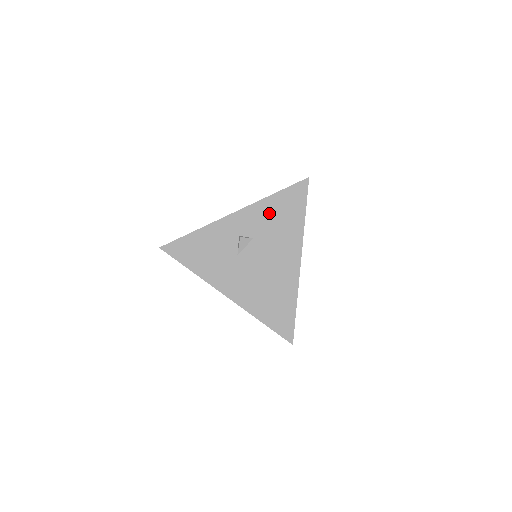
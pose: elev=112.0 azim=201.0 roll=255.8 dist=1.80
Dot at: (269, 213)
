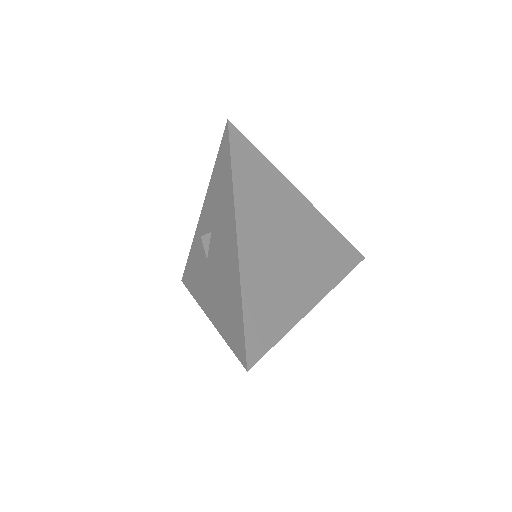
Dot at: (215, 192)
